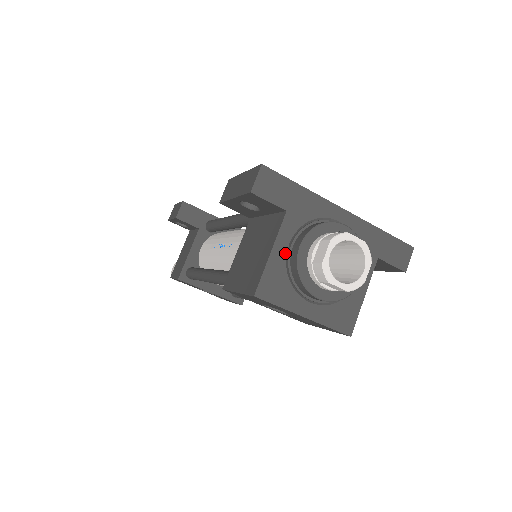
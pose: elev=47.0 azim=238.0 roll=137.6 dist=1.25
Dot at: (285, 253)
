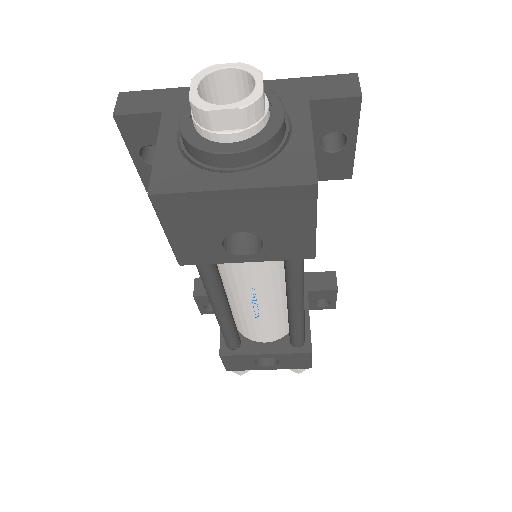
Dot at: (175, 144)
